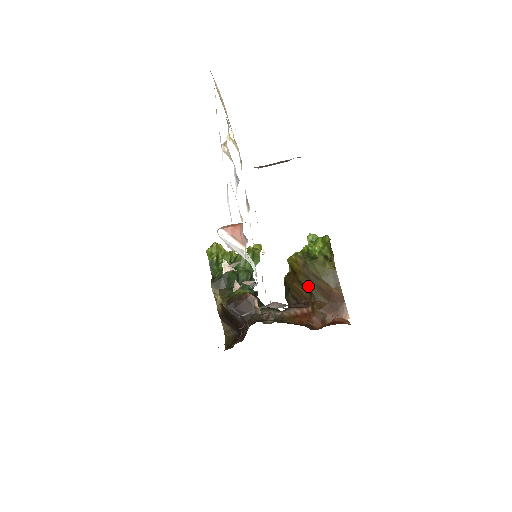
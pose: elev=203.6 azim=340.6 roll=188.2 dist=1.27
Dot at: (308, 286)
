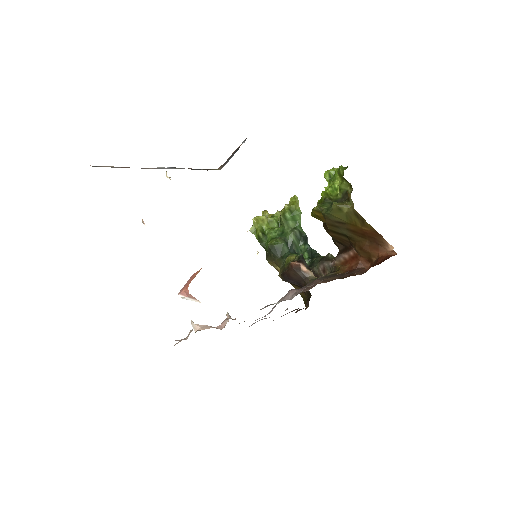
Dot at: (341, 232)
